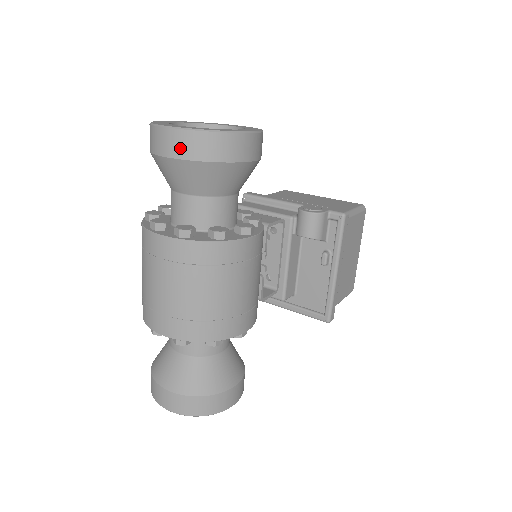
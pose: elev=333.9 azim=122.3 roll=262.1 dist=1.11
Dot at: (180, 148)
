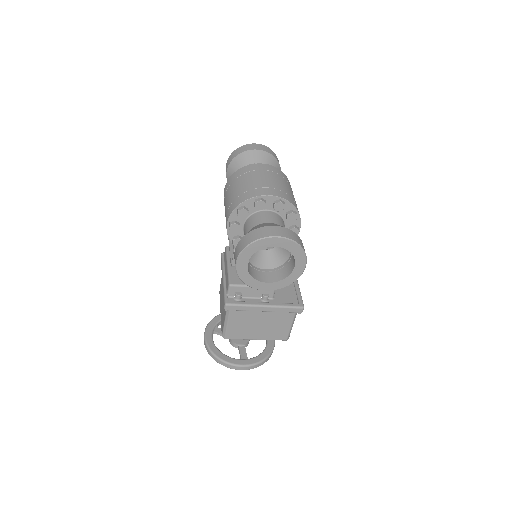
Dot at: (264, 149)
